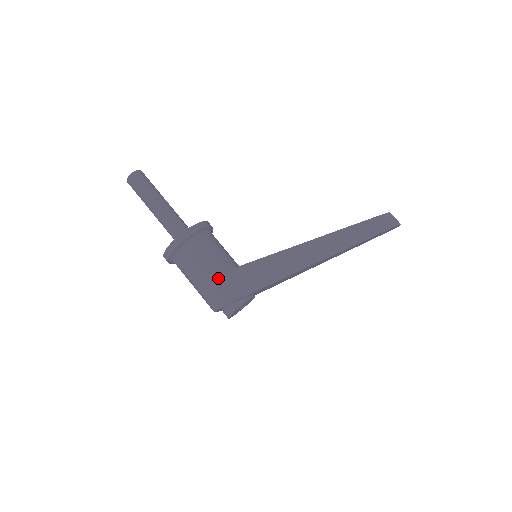
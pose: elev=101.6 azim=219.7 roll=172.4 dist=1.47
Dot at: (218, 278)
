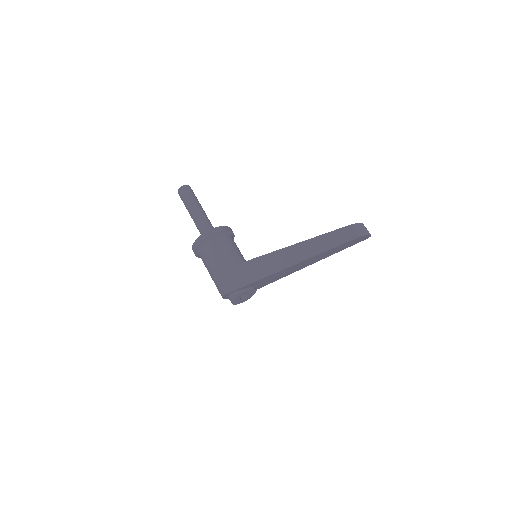
Dot at: (221, 273)
